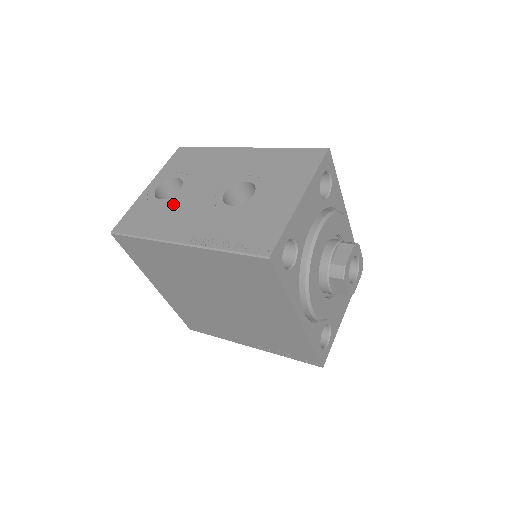
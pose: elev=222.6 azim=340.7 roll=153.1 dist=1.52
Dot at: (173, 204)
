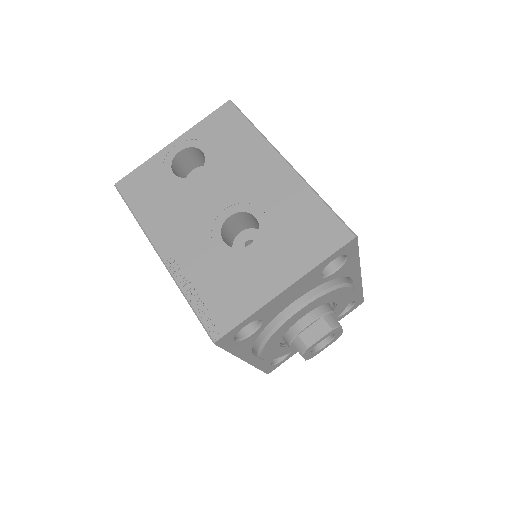
Dot at: (180, 192)
